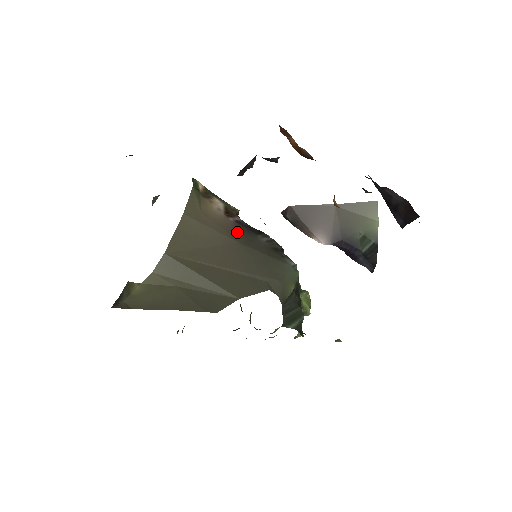
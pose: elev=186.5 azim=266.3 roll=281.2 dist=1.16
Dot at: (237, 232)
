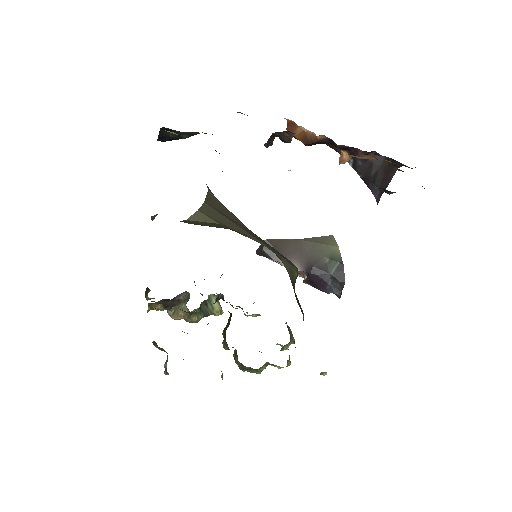
Dot at: occluded
